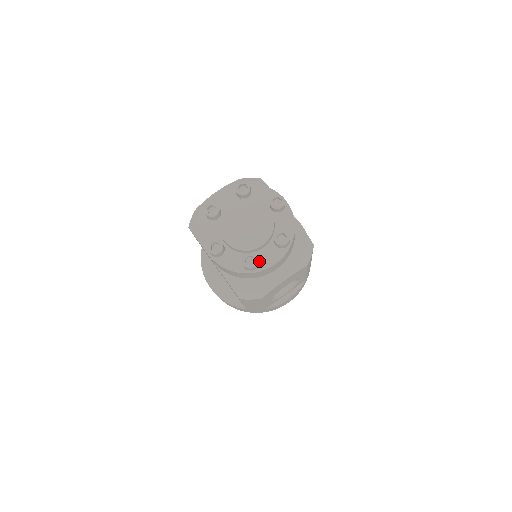
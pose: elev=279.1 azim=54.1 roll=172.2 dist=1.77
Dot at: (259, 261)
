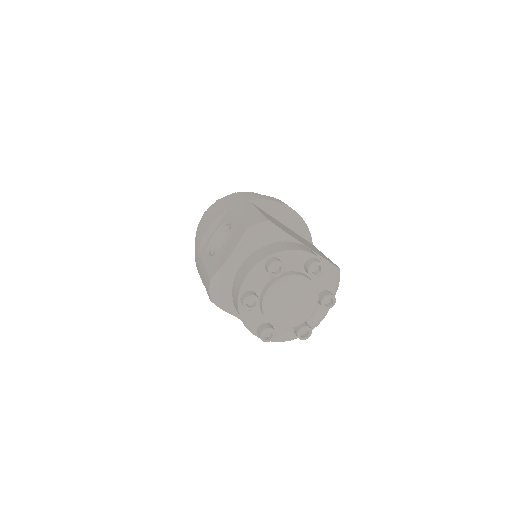
Dot at: (308, 324)
